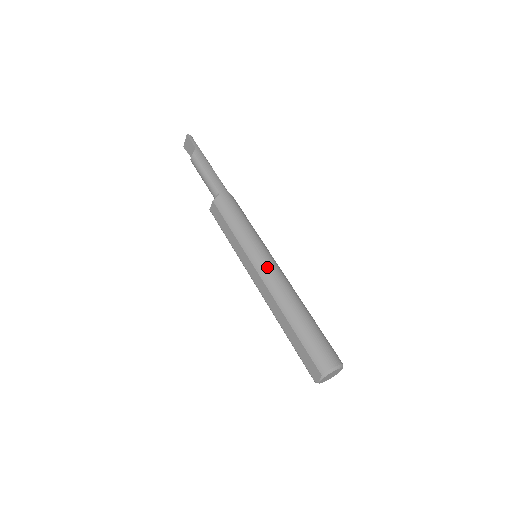
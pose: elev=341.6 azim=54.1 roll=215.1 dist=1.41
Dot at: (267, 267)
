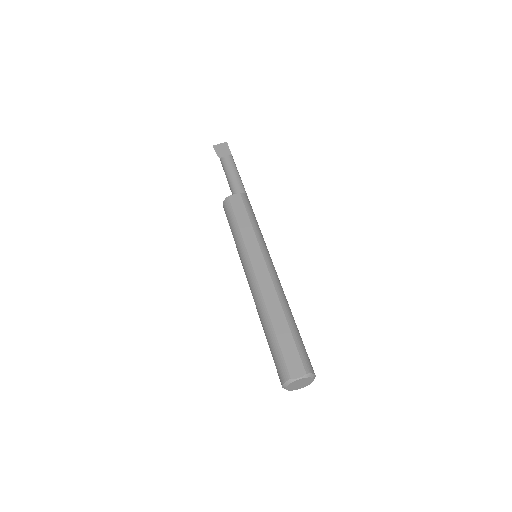
Dot at: (274, 267)
